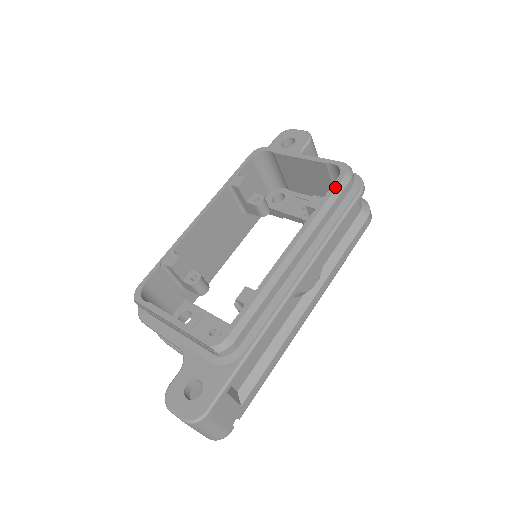
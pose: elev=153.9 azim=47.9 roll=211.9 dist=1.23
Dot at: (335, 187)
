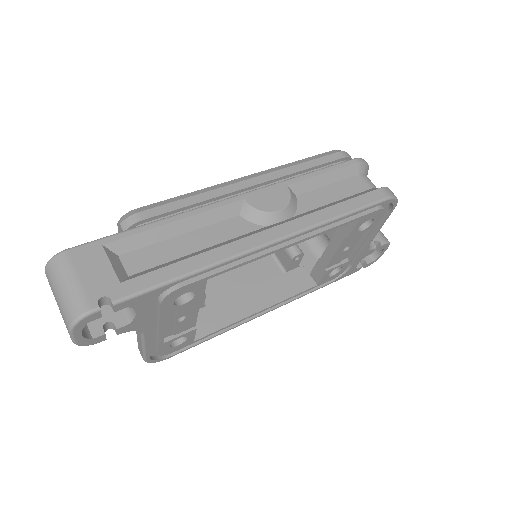
Dot at: (318, 155)
